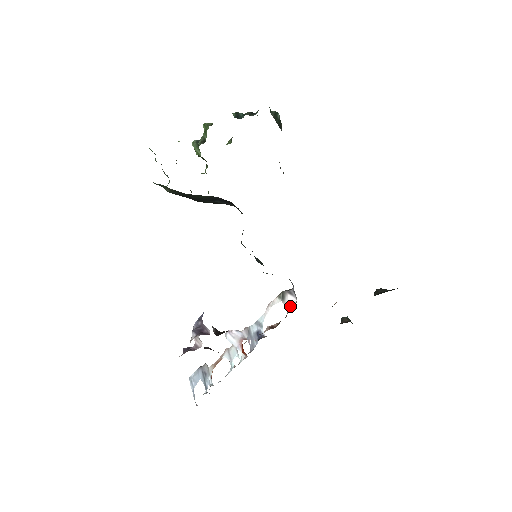
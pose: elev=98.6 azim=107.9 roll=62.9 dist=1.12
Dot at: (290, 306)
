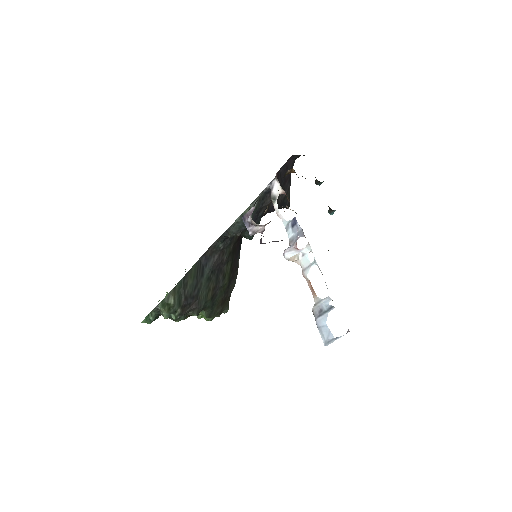
Dot at: (279, 187)
